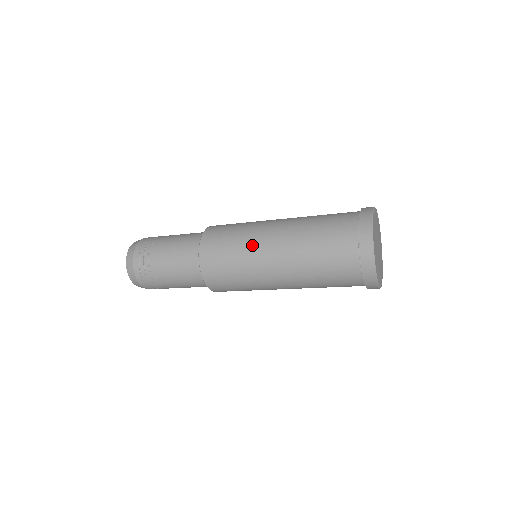
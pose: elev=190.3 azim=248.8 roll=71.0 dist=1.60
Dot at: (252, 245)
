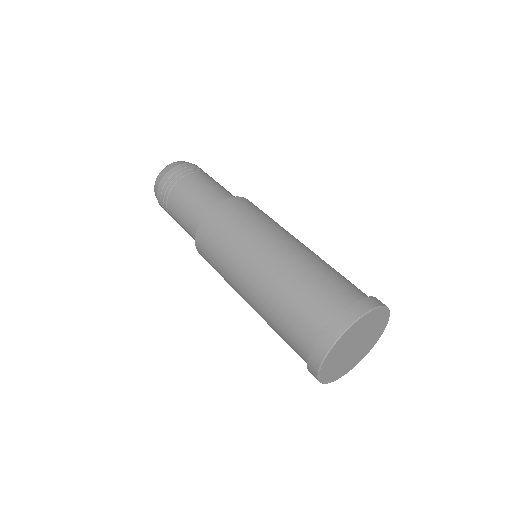
Dot at: (231, 283)
